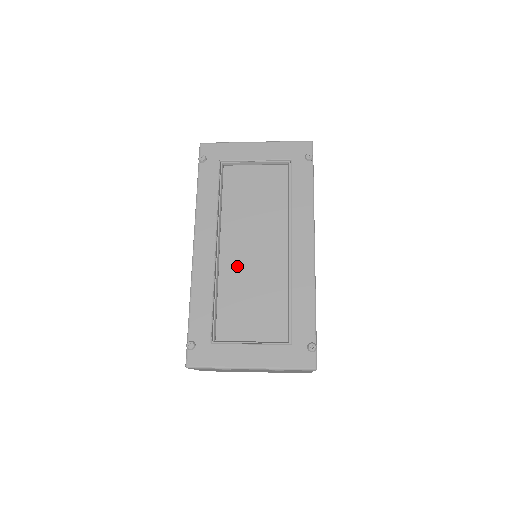
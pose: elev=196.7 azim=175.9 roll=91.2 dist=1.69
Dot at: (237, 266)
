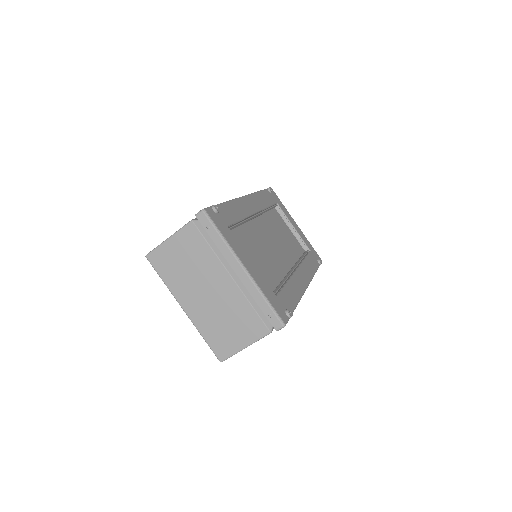
Dot at: (260, 234)
